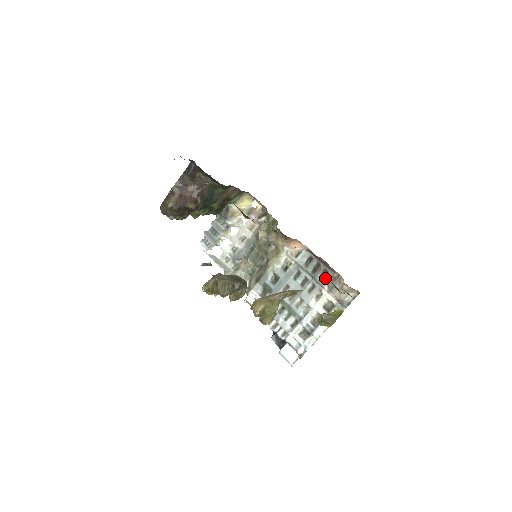
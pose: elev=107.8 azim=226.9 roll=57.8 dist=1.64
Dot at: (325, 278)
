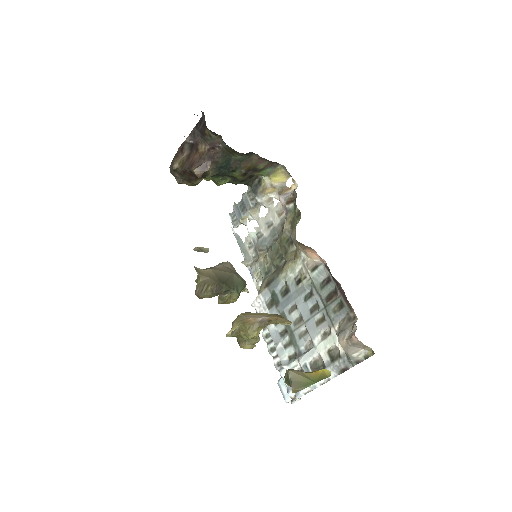
Dot at: (339, 313)
